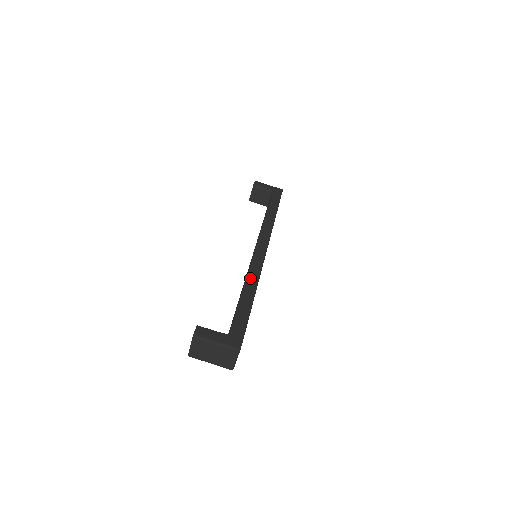
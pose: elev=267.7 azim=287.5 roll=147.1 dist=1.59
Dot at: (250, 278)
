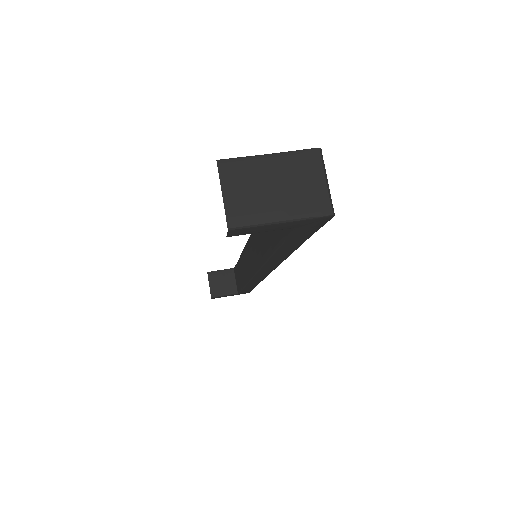
Dot at: occluded
